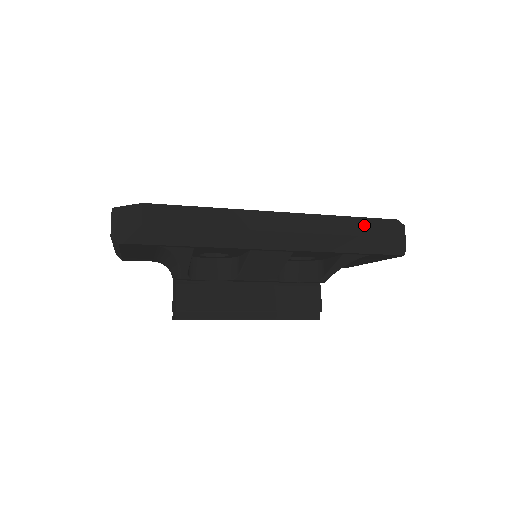
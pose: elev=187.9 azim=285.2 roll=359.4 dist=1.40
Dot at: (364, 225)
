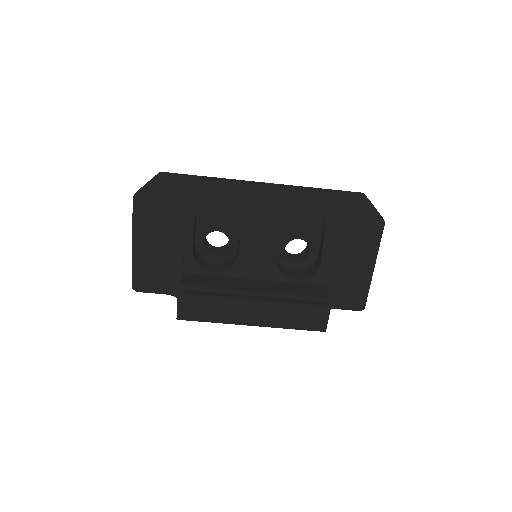
Dot at: (334, 191)
